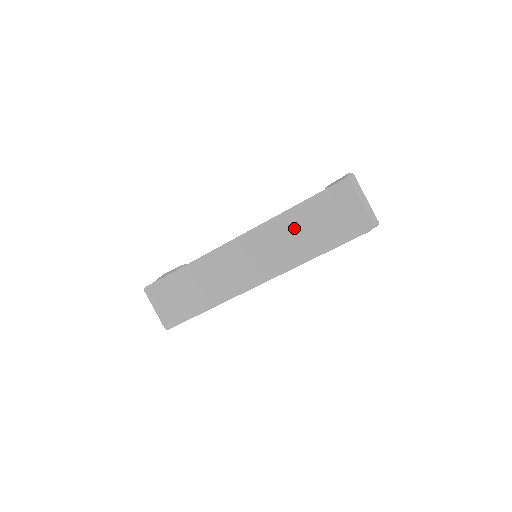
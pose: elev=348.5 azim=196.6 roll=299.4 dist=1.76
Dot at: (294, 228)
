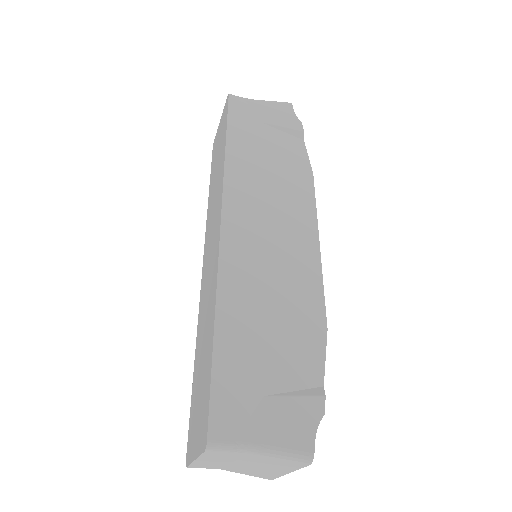
Dot at: (213, 188)
